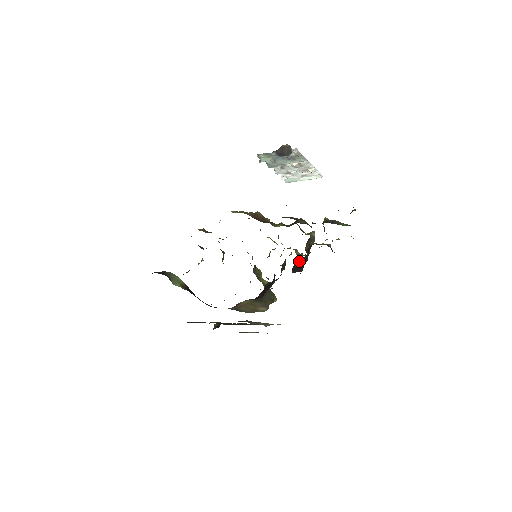
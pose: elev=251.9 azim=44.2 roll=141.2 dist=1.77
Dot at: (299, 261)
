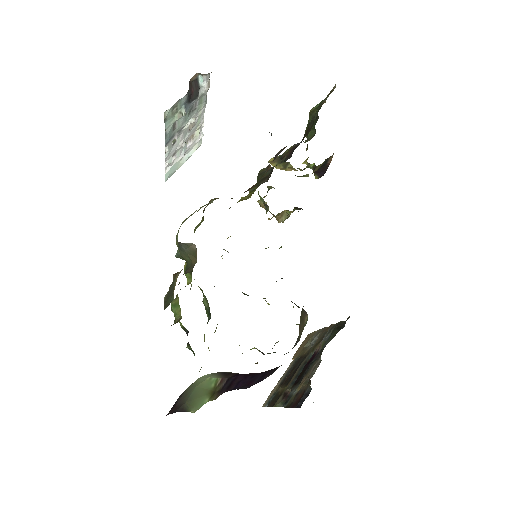
Dot at: occluded
